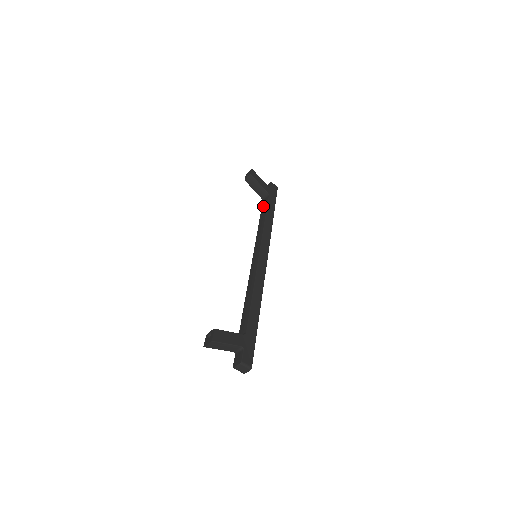
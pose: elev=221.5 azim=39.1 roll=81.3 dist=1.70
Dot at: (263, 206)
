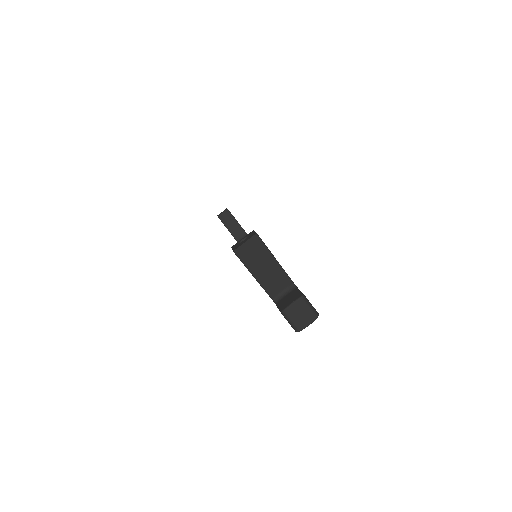
Dot at: occluded
